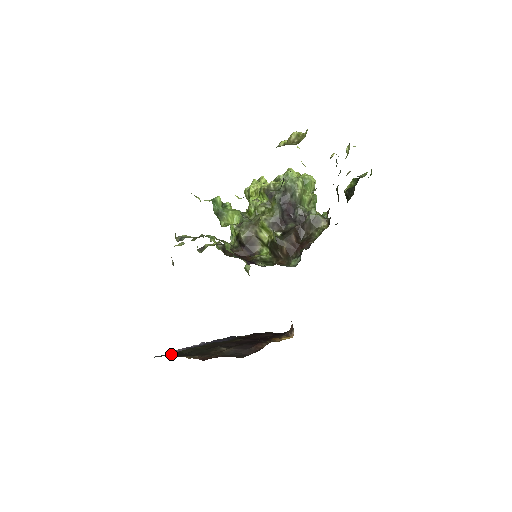
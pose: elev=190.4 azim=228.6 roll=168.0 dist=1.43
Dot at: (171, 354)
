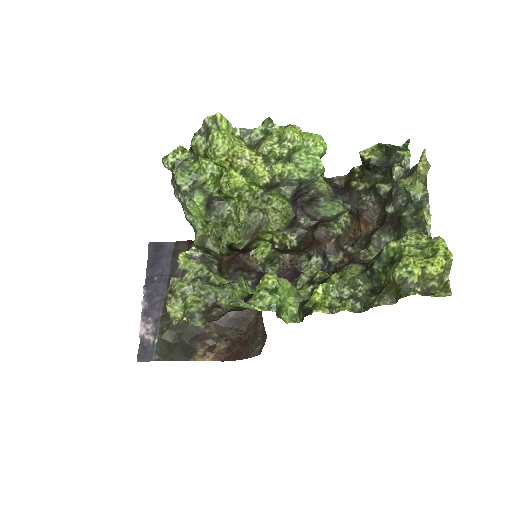
Dot at: (162, 354)
